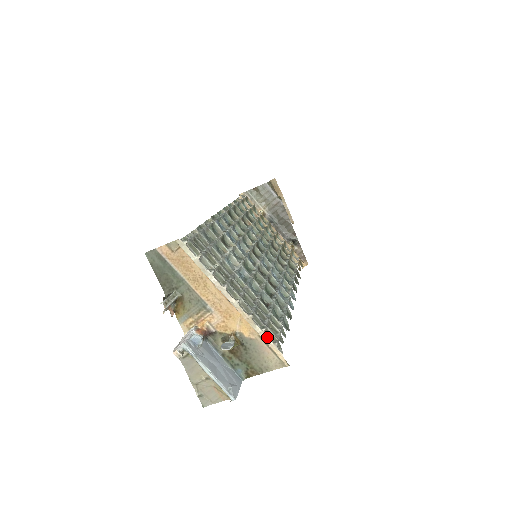
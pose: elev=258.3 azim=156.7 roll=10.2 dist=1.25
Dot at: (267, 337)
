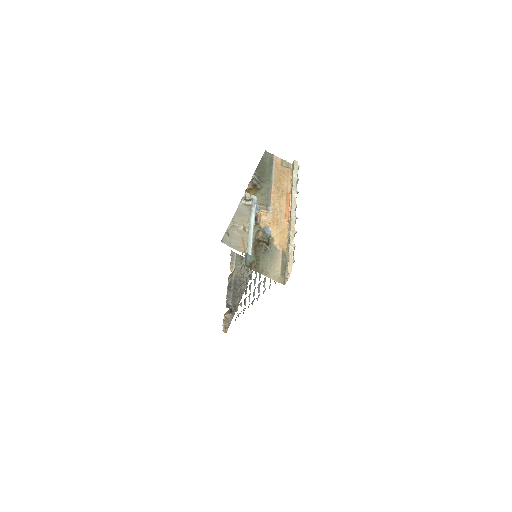
Dot at: (293, 251)
